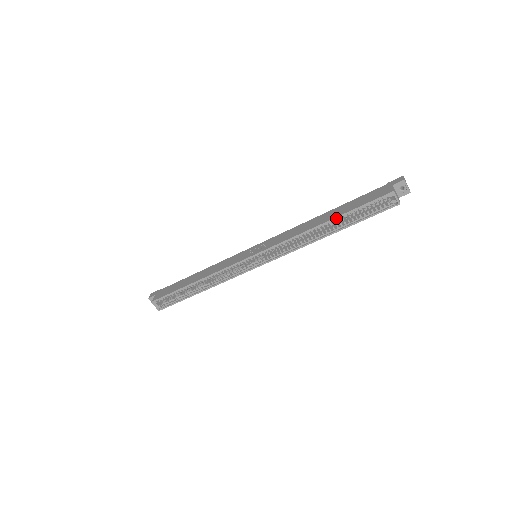
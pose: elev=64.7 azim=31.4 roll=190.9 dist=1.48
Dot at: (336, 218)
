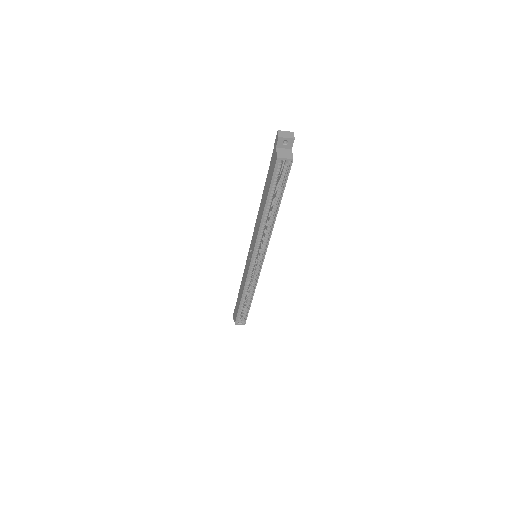
Dot at: (266, 204)
